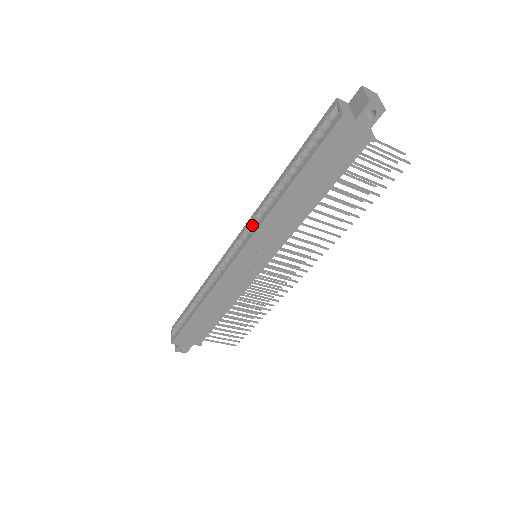
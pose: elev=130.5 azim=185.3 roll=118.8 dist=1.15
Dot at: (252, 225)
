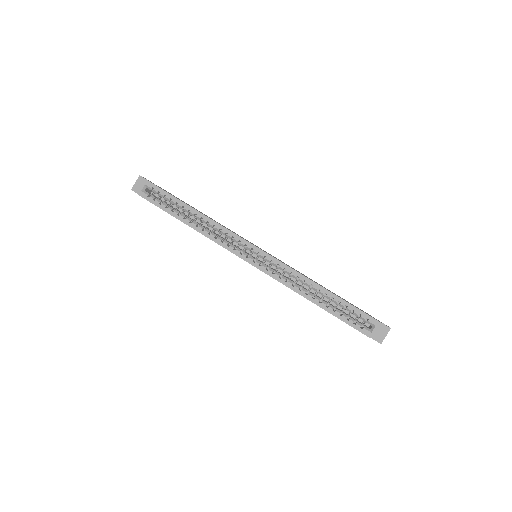
Dot at: occluded
